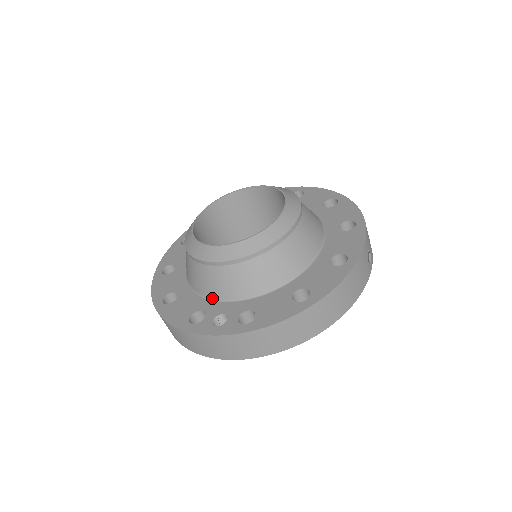
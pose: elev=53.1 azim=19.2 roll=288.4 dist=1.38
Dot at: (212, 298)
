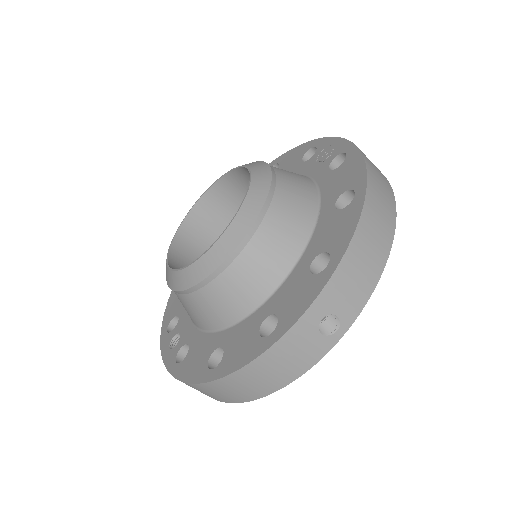
Dot at: occluded
